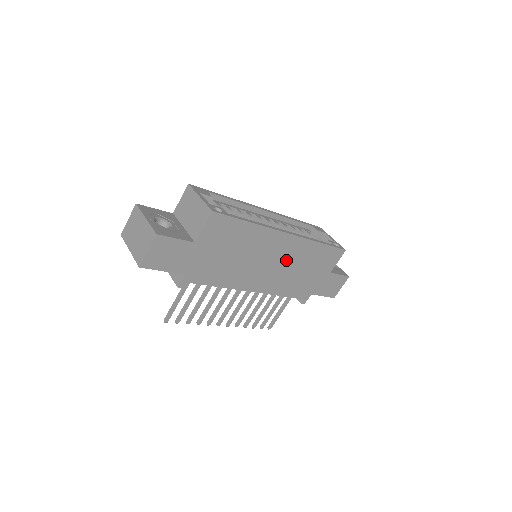
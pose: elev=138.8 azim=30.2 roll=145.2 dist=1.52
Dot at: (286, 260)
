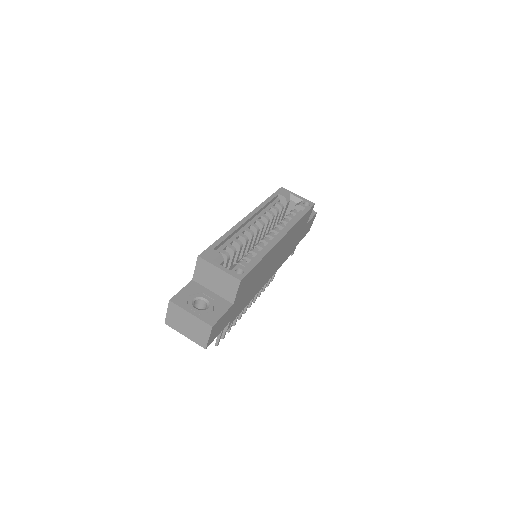
Dot at: (282, 249)
